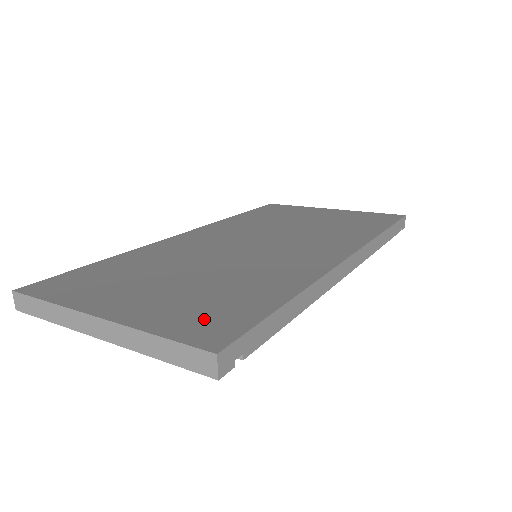
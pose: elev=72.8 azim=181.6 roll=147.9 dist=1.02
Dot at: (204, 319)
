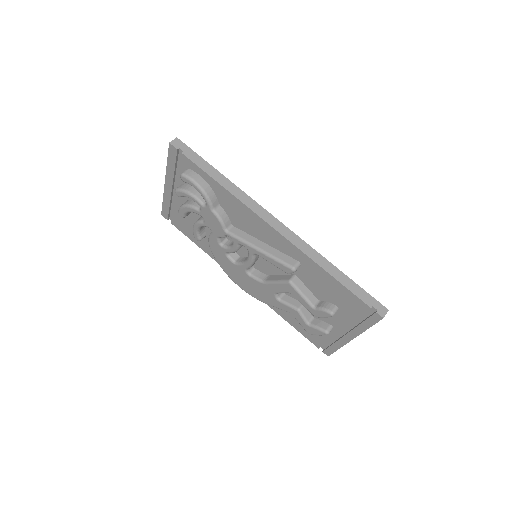
Dot at: occluded
